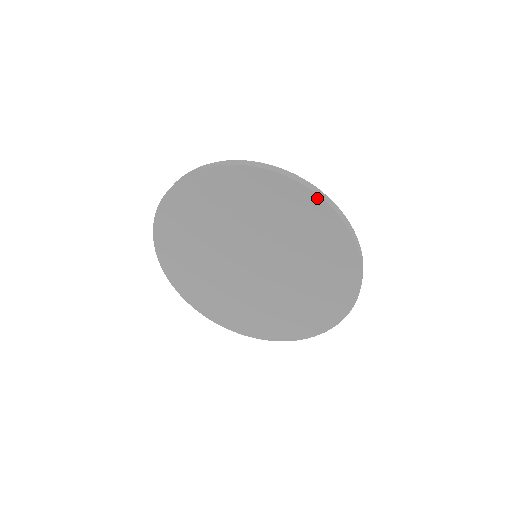
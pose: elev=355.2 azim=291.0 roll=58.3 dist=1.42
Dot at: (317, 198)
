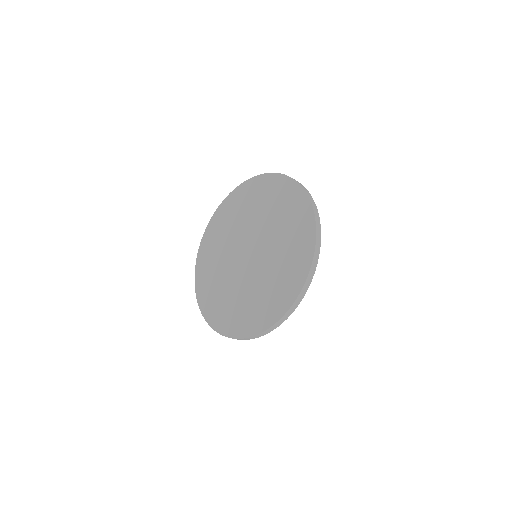
Dot at: (302, 190)
